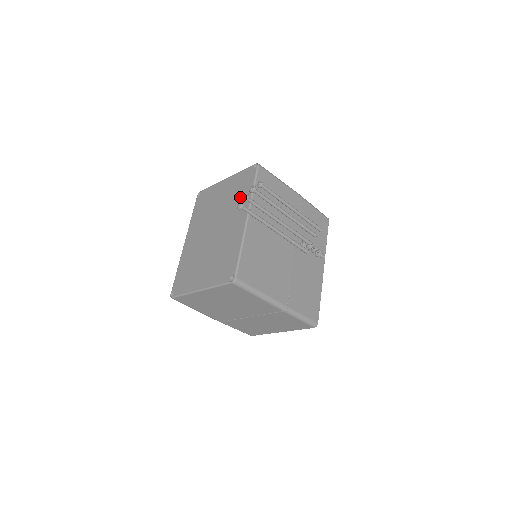
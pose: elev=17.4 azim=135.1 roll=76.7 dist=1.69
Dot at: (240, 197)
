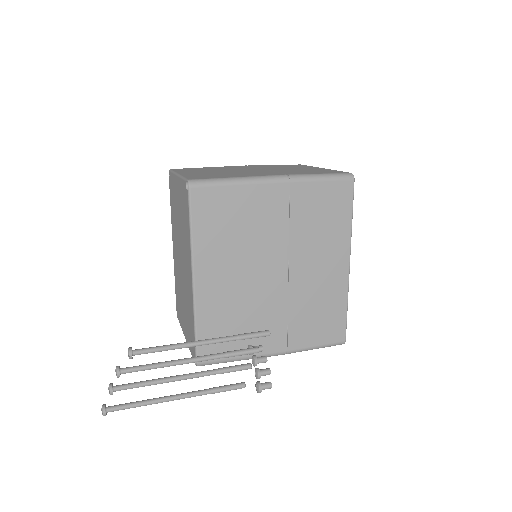
Dot at: (185, 233)
